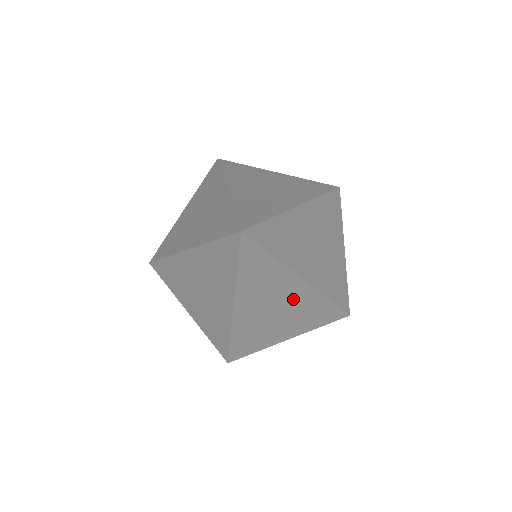
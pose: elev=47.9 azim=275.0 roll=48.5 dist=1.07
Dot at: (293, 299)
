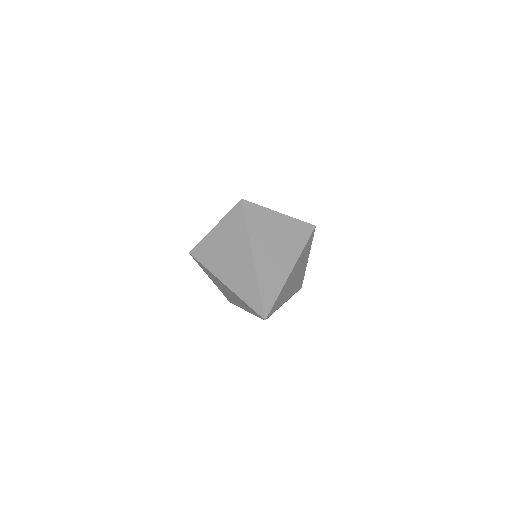
Dot at: occluded
